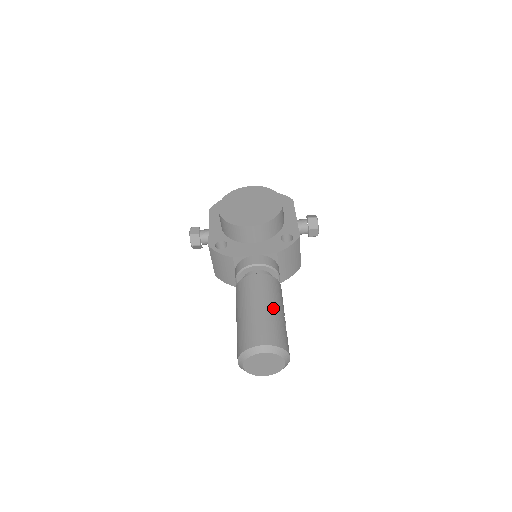
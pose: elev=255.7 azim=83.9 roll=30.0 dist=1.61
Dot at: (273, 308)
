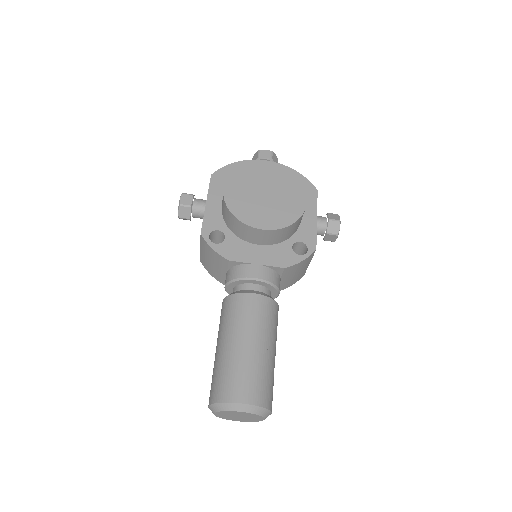
Dot at: (265, 349)
